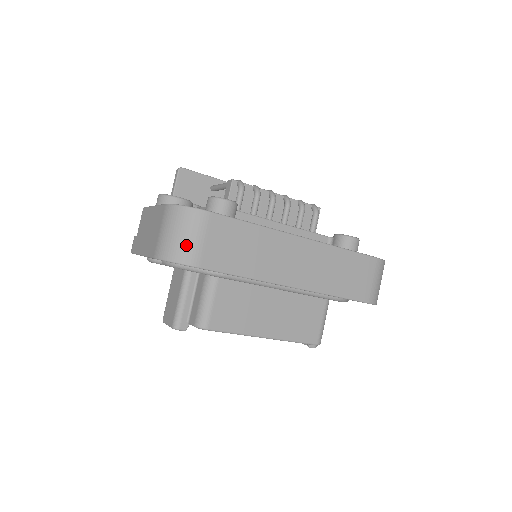
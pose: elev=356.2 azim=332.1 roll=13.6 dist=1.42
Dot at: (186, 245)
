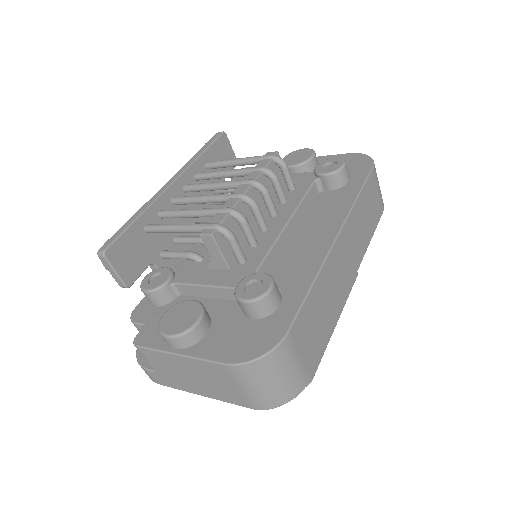
Dot at: (290, 381)
